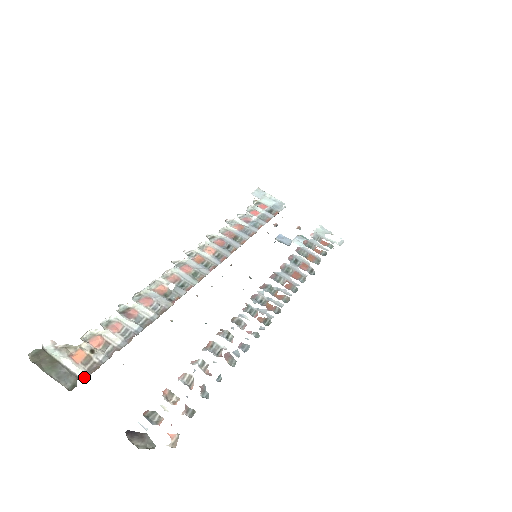
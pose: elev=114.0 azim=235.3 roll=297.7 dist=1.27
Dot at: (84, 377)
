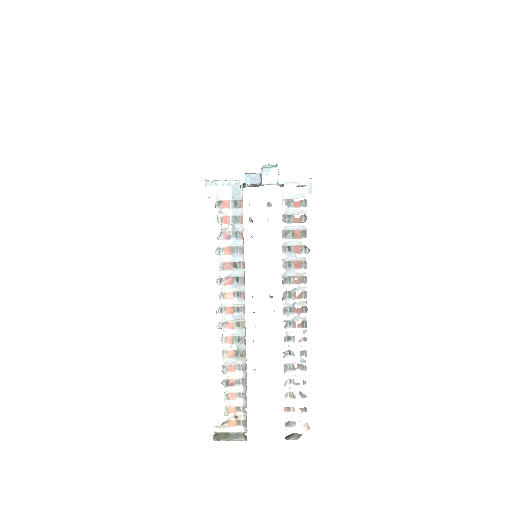
Dot at: (245, 430)
